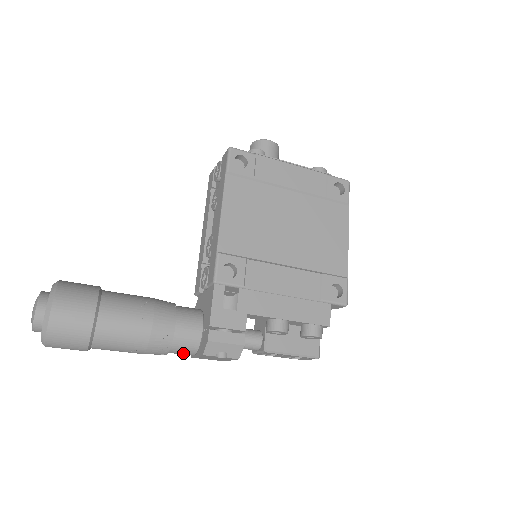
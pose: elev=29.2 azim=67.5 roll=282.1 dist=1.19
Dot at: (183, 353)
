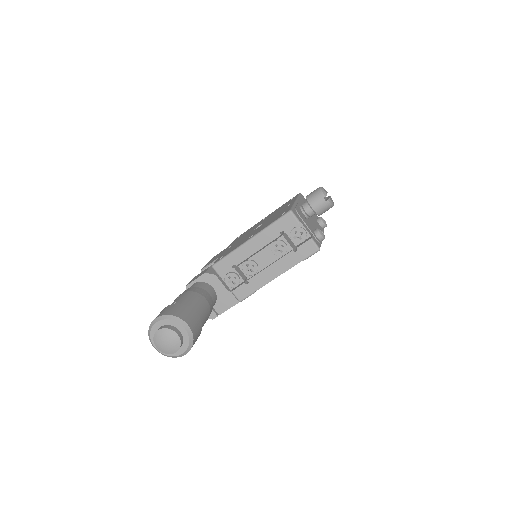
Dot at: occluded
